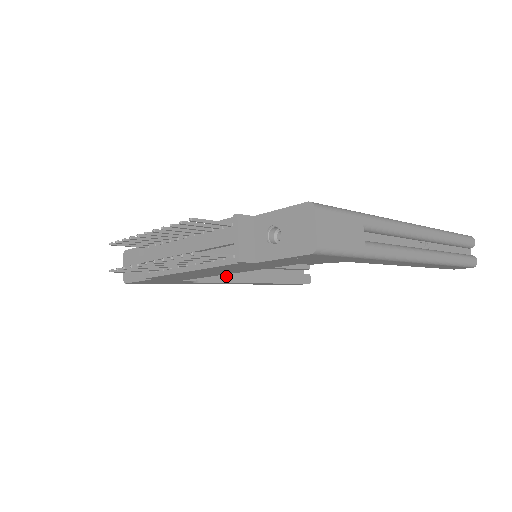
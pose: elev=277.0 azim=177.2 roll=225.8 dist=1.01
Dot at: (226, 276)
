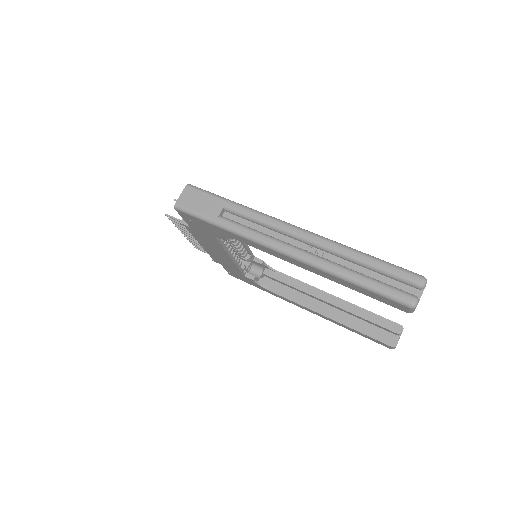
Dot at: (295, 297)
